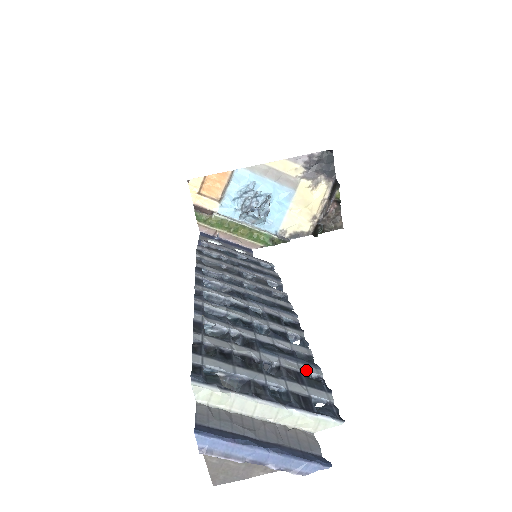
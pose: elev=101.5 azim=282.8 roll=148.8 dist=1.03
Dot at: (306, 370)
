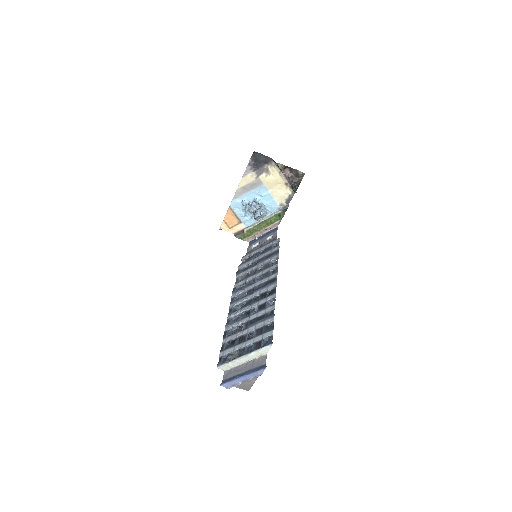
Dot at: (267, 323)
